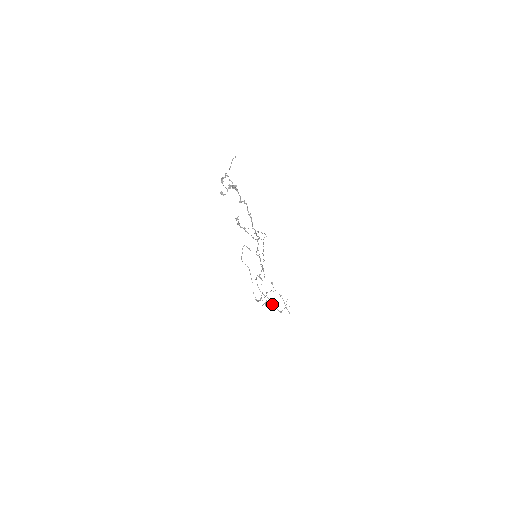
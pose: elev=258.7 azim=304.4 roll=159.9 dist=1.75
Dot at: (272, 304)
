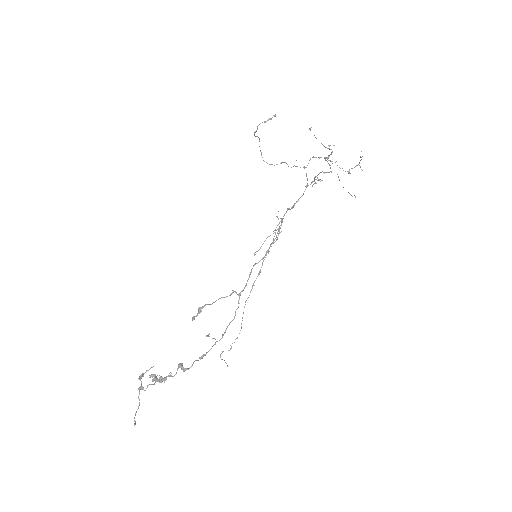
Dot at: occluded
